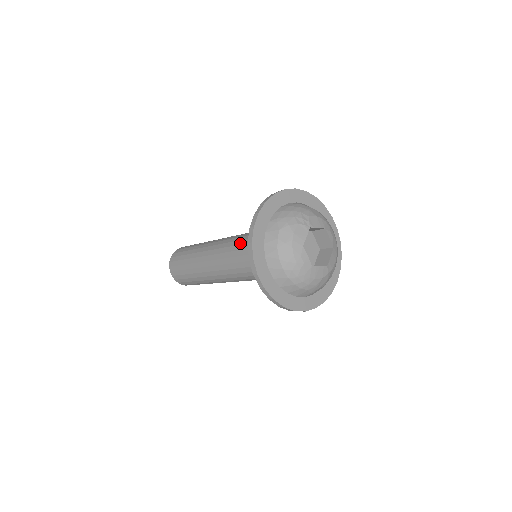
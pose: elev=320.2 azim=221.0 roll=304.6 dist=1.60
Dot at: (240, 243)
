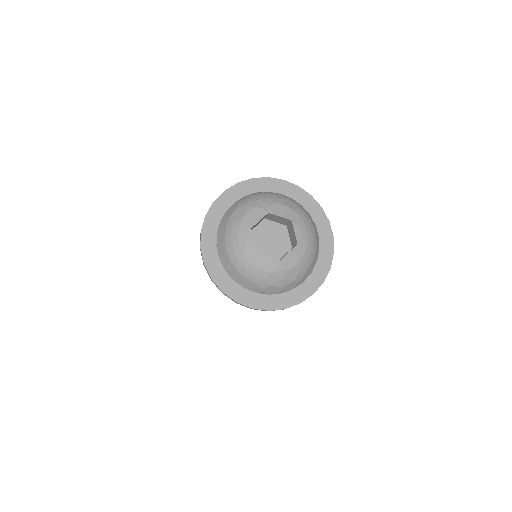
Dot at: occluded
